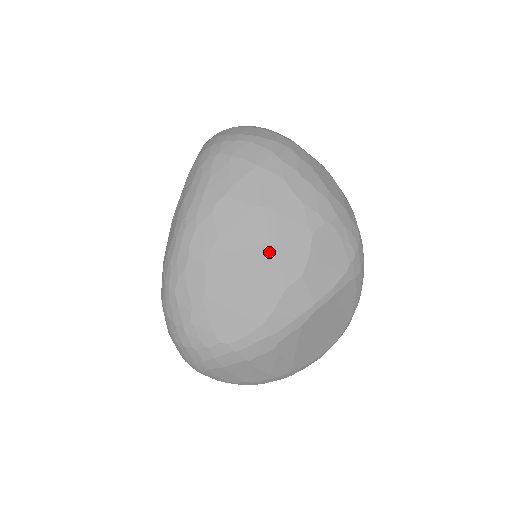
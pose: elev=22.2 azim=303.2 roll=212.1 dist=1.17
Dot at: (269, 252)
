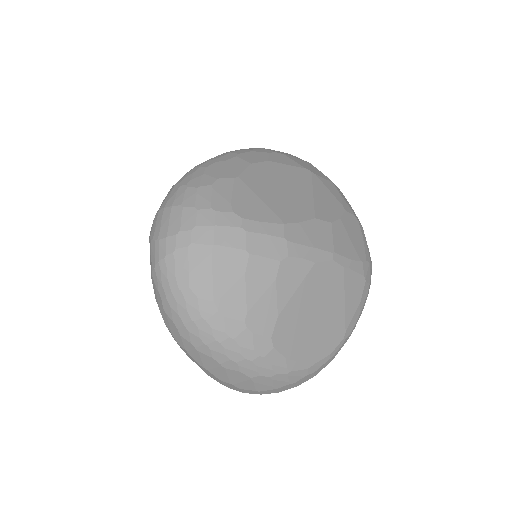
Dot at: (308, 192)
